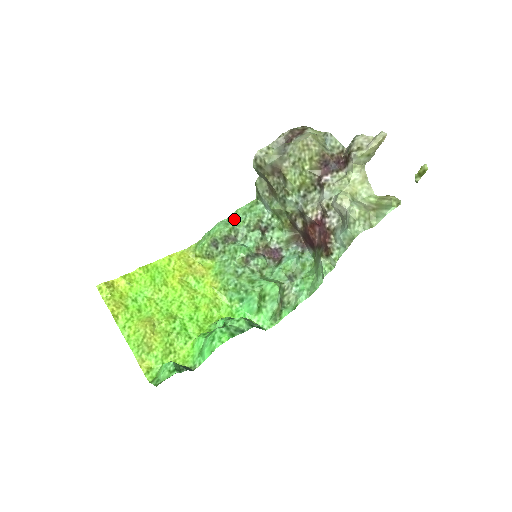
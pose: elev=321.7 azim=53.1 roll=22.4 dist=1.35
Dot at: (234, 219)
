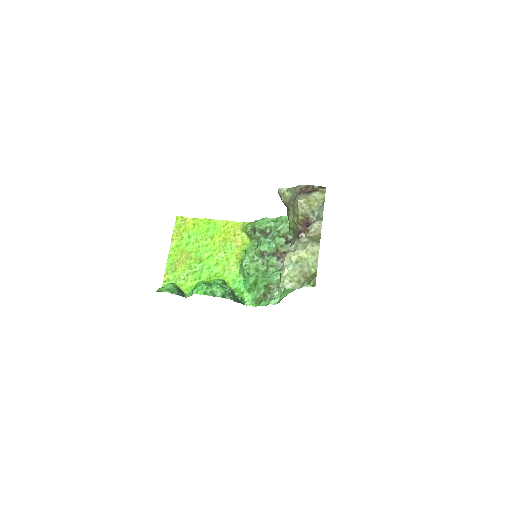
Dot at: (276, 221)
